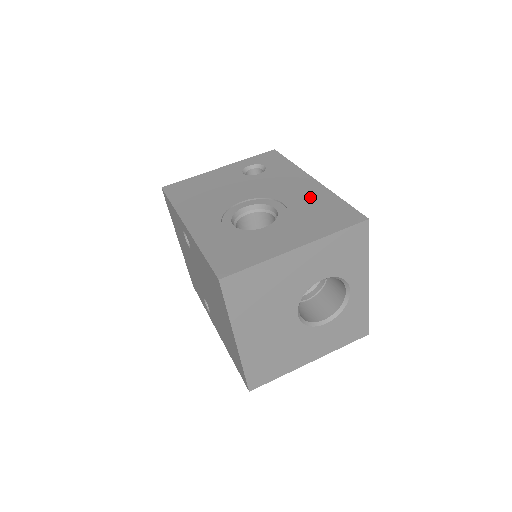
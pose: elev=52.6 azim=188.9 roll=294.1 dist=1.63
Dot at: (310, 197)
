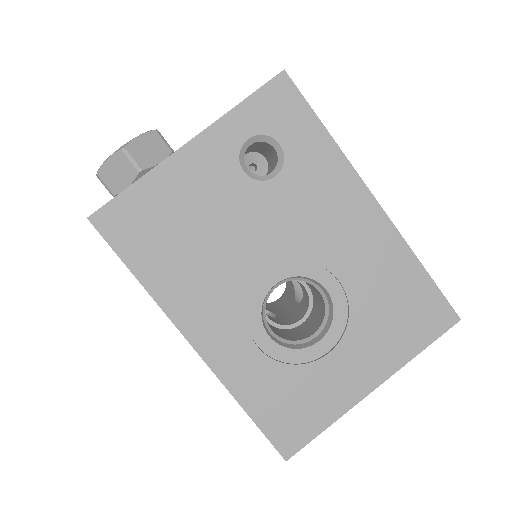
Dot at: (377, 262)
